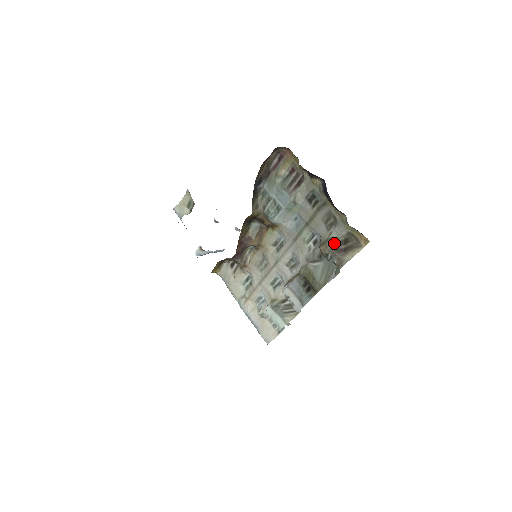
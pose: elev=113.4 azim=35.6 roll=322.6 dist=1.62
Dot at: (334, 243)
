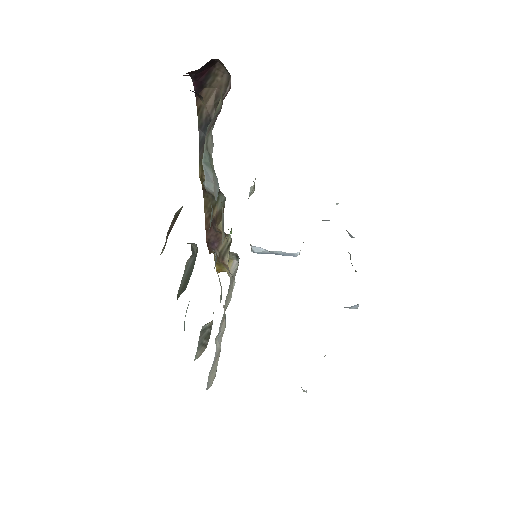
Dot at: (175, 216)
